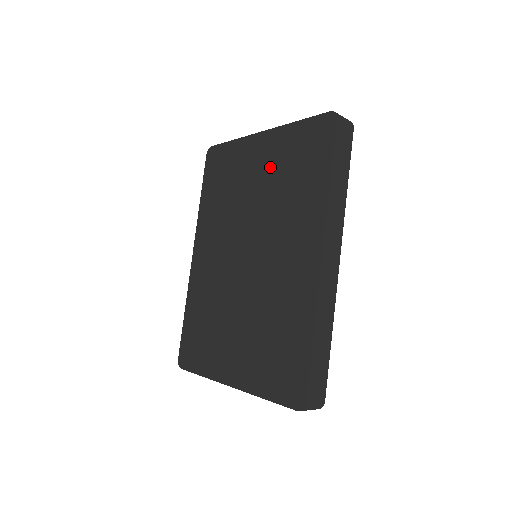
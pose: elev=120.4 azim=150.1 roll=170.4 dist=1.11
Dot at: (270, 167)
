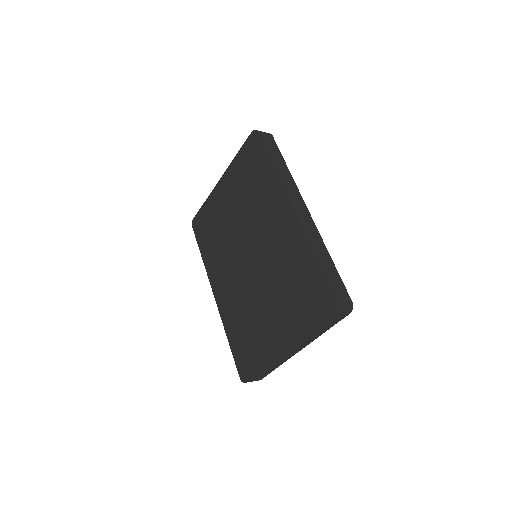
Dot at: (234, 193)
